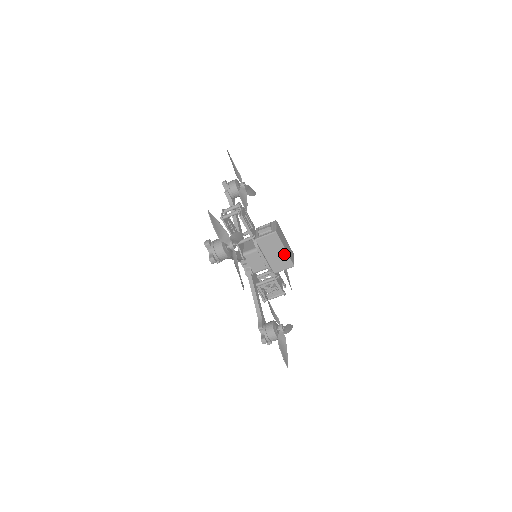
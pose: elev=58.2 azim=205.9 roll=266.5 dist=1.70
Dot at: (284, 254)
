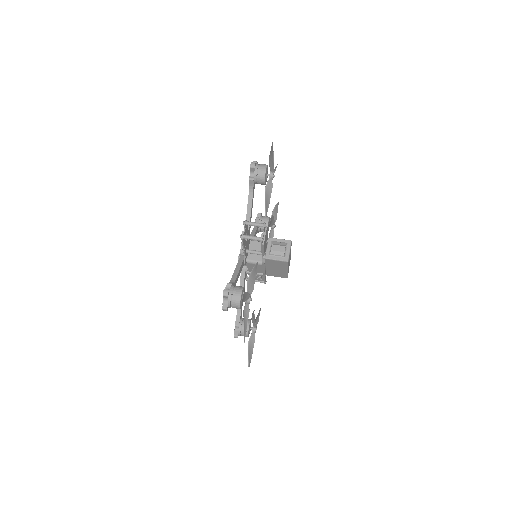
Dot at: (284, 272)
